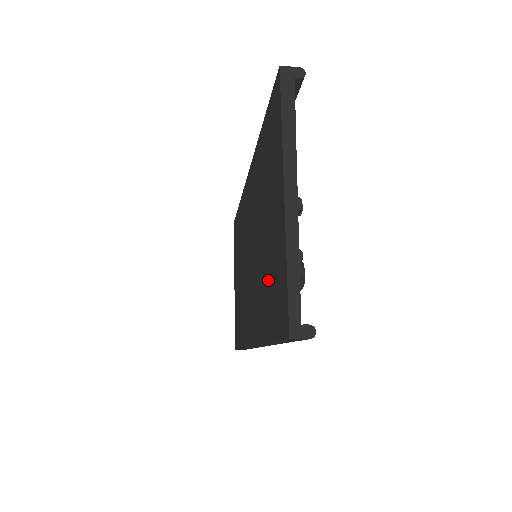
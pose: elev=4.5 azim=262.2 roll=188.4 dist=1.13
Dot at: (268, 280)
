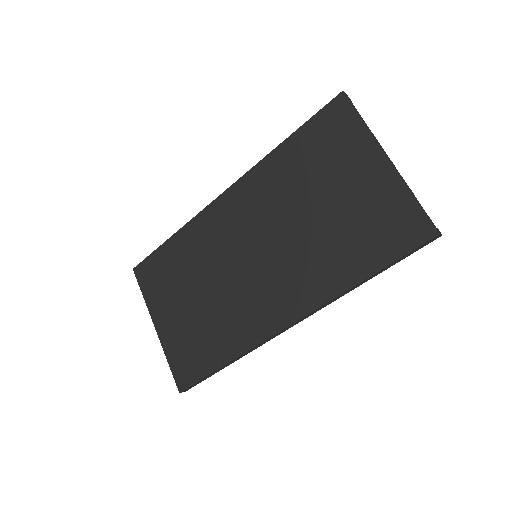
Dot at: (352, 233)
